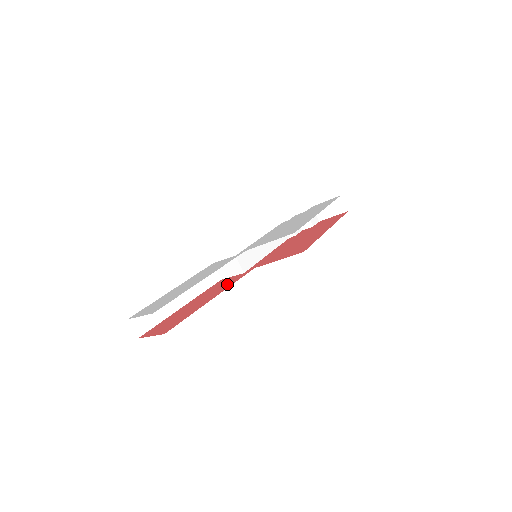
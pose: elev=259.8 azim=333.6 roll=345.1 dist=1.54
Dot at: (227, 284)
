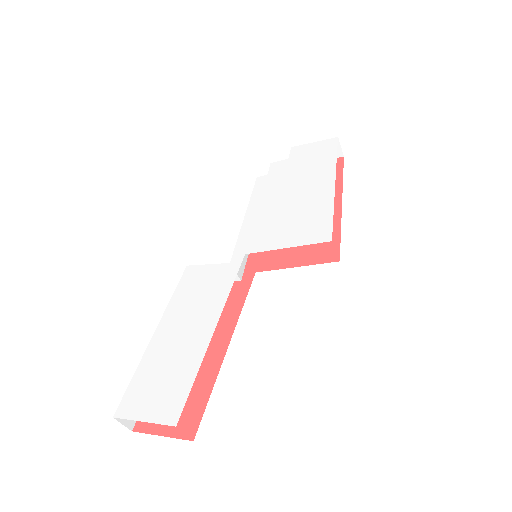
Dot at: (228, 307)
